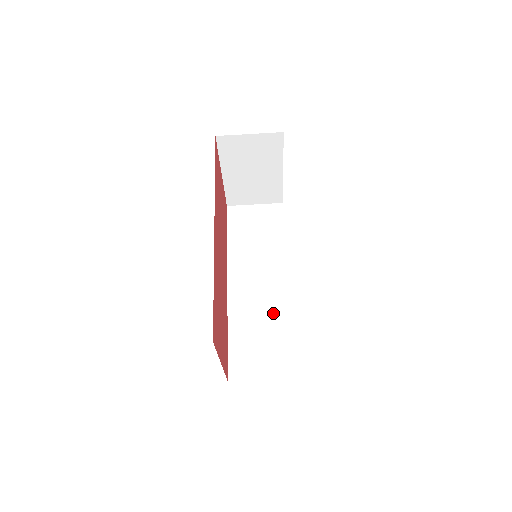
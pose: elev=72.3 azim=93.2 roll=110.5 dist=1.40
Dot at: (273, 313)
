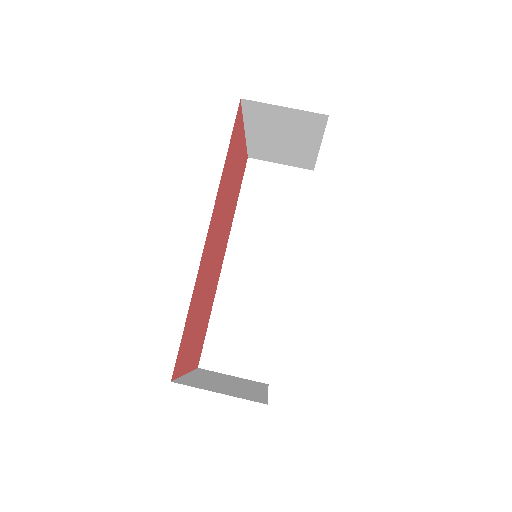
Dot at: (264, 306)
